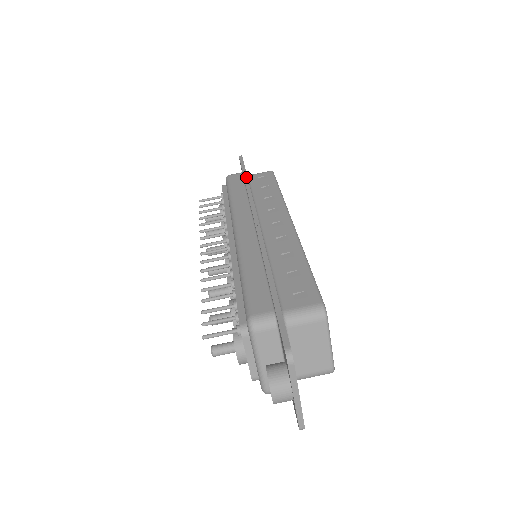
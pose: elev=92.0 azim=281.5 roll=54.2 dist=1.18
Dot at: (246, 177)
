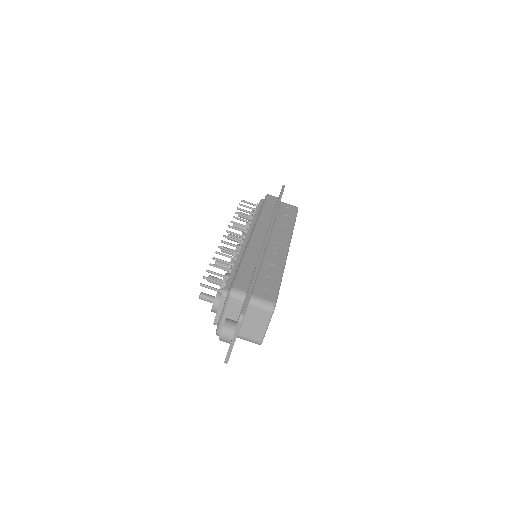
Dot at: (279, 203)
